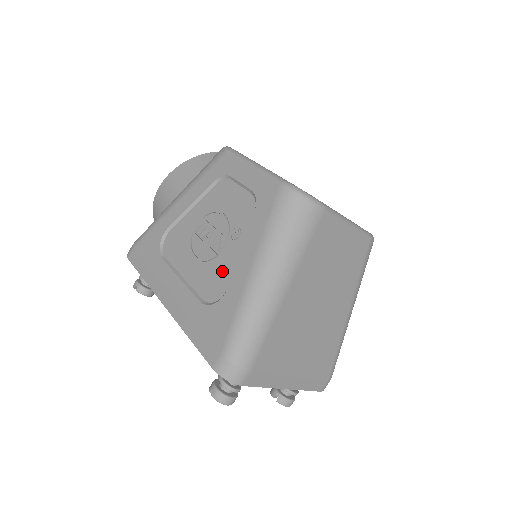
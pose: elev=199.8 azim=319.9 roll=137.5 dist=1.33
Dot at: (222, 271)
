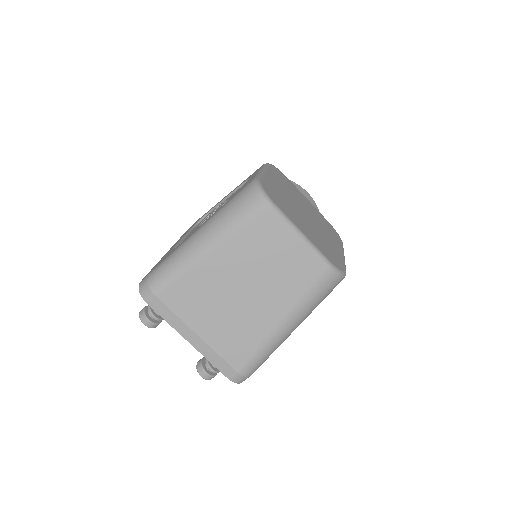
Dot at: occluded
